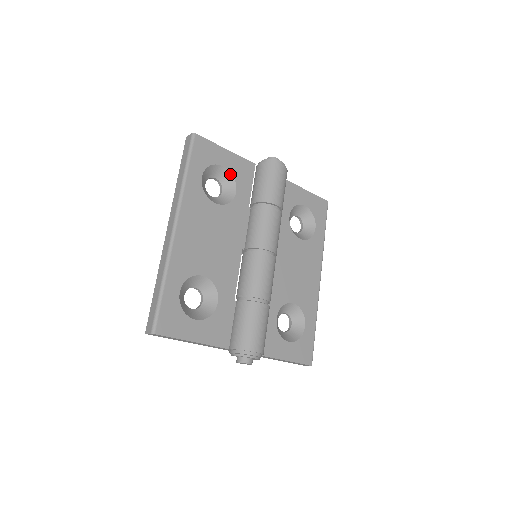
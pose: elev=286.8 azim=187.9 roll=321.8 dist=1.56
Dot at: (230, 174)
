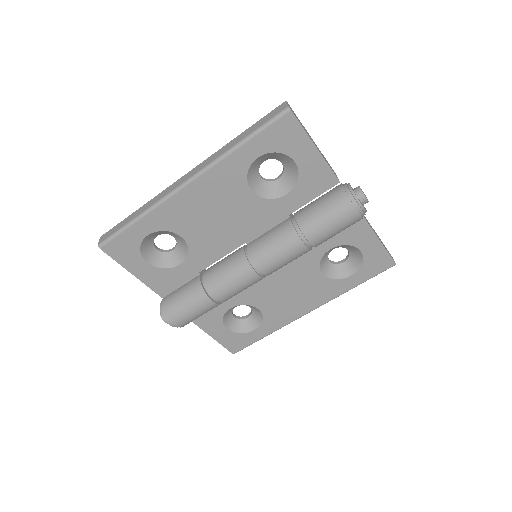
Dot at: (297, 173)
